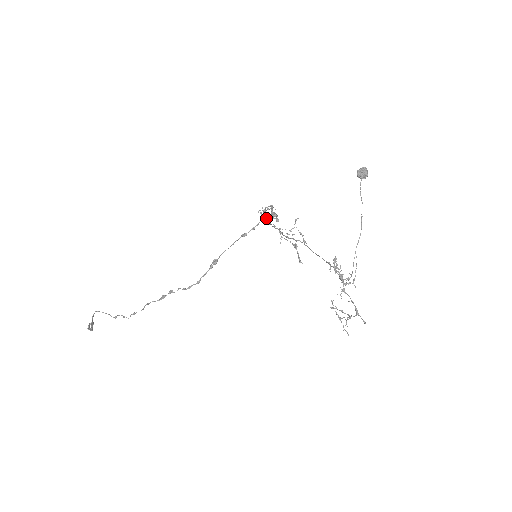
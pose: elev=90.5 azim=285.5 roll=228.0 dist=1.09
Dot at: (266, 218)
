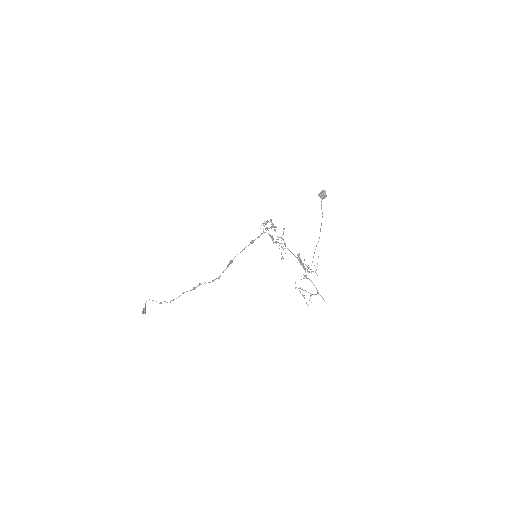
Dot at: occluded
